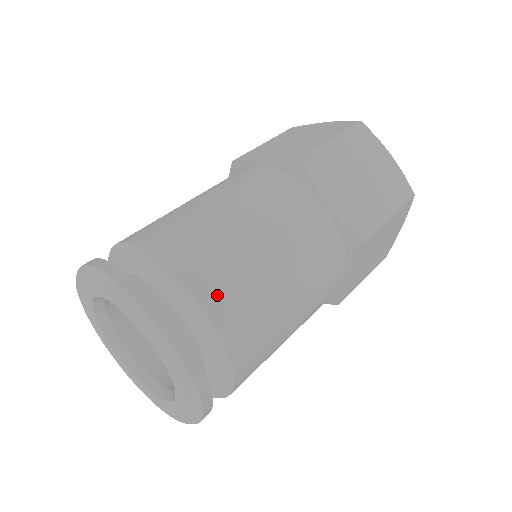
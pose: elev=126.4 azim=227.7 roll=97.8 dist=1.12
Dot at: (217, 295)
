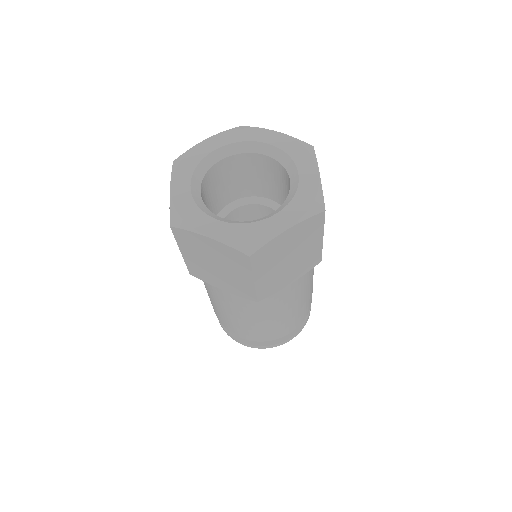
Dot at: (293, 327)
